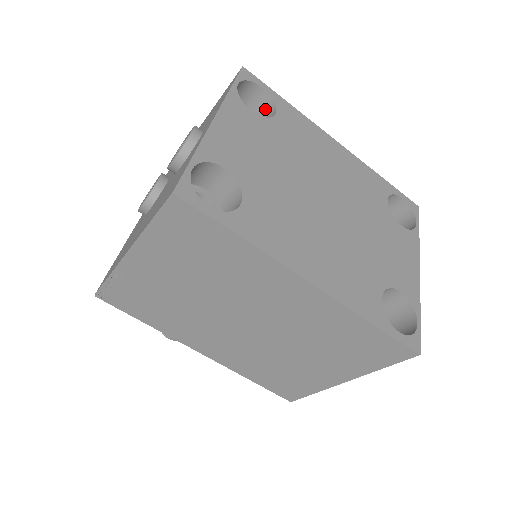
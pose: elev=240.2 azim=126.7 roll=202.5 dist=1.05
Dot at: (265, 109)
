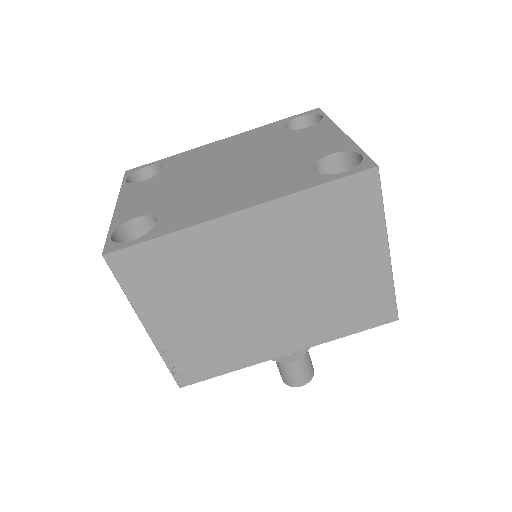
Dot at: occluded
